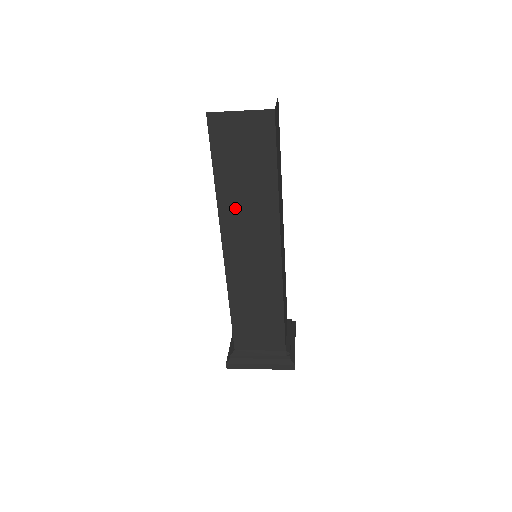
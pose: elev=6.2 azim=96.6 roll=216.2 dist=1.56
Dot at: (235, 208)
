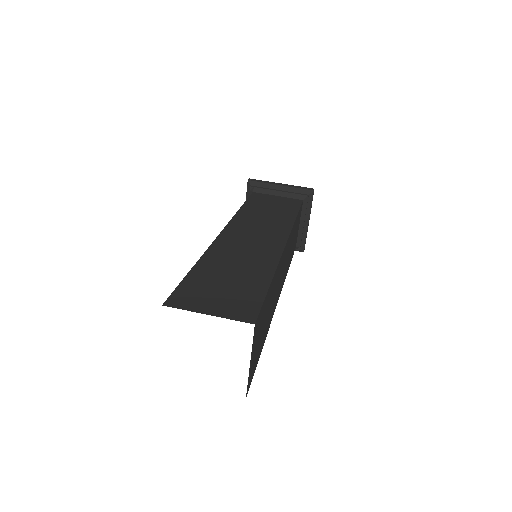
Dot at: occluded
